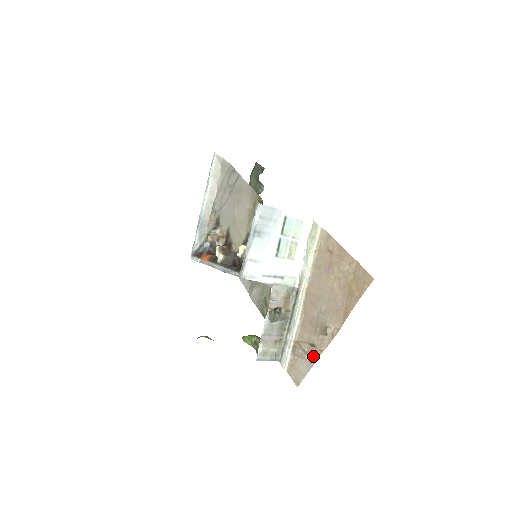
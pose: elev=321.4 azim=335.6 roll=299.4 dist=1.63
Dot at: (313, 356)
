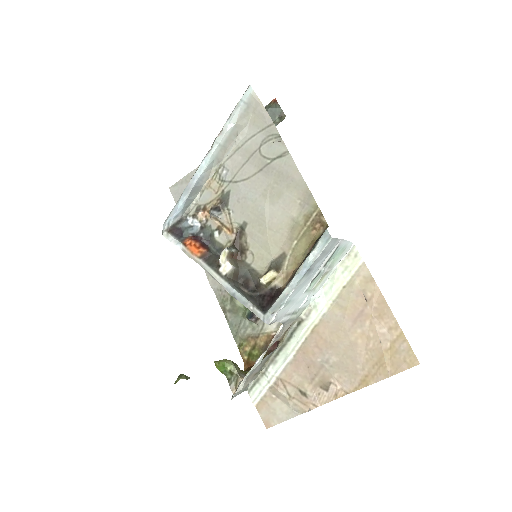
Dot at: (302, 407)
